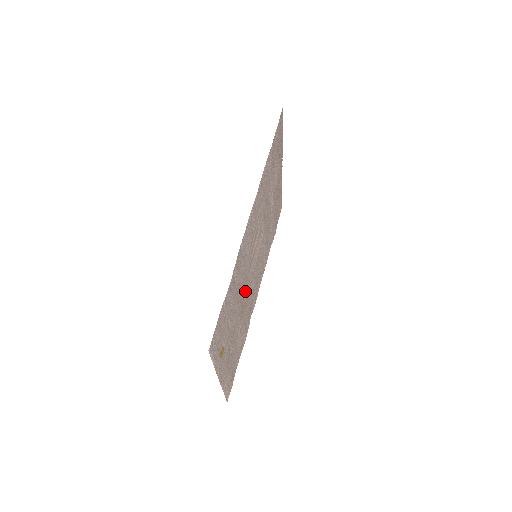
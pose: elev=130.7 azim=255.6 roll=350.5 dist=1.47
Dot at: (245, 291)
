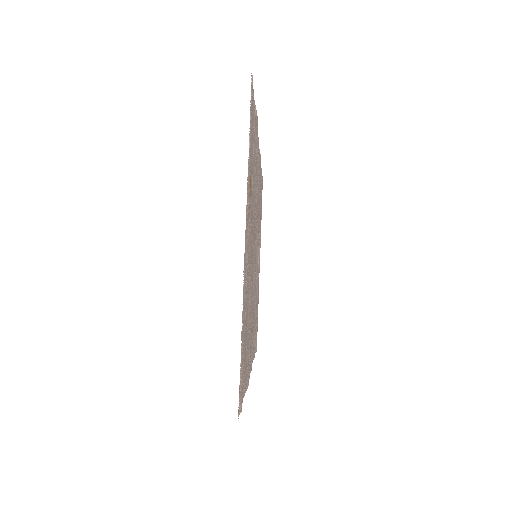
Dot at: (253, 252)
